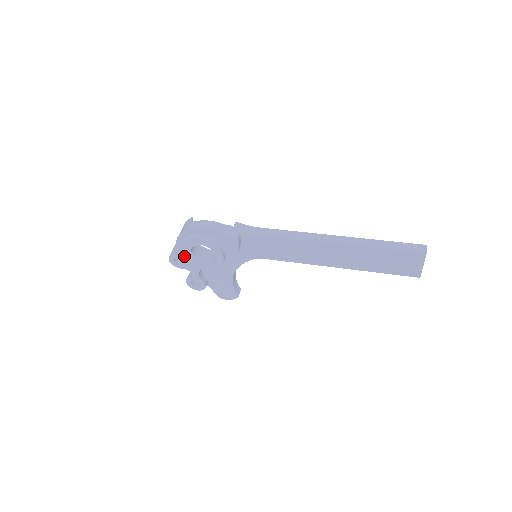
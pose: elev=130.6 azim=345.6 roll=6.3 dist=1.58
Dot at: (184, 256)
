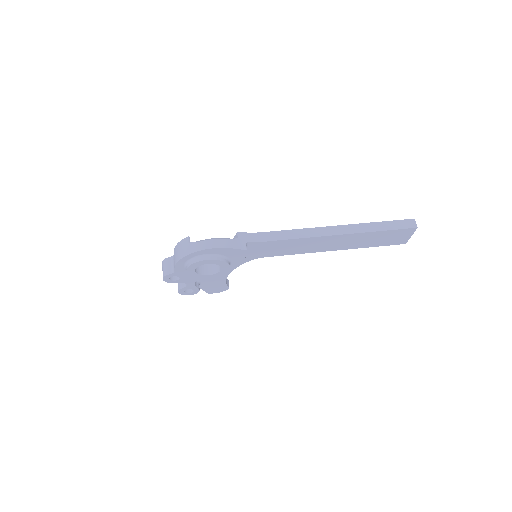
Dot at: (182, 273)
